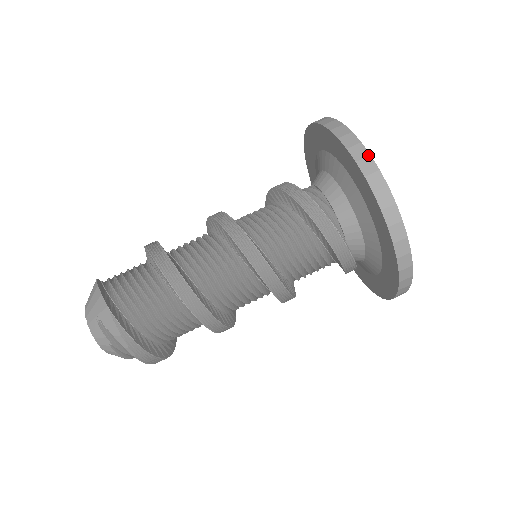
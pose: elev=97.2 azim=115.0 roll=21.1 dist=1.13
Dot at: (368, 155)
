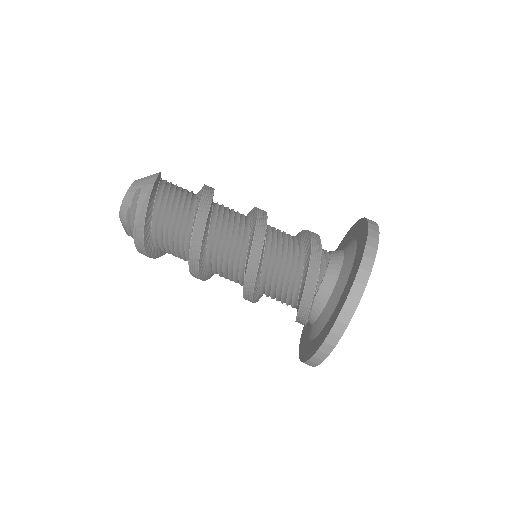
Dot at: (376, 248)
